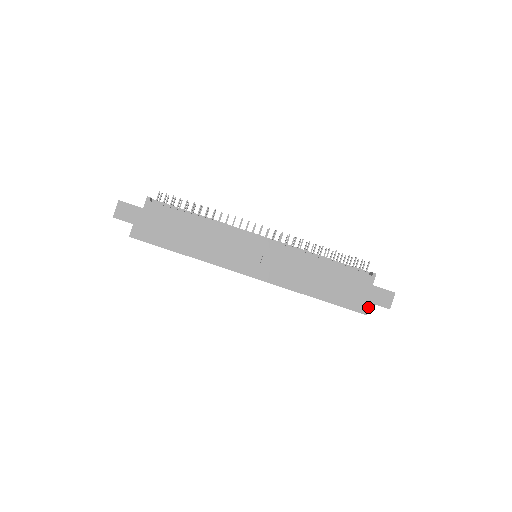
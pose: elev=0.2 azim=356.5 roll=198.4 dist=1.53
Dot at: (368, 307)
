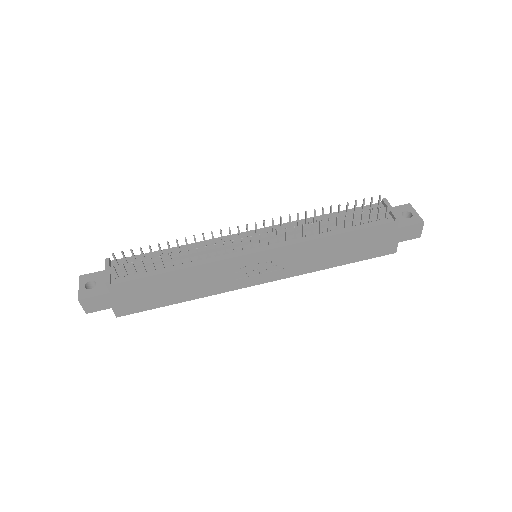
Dot at: (396, 247)
